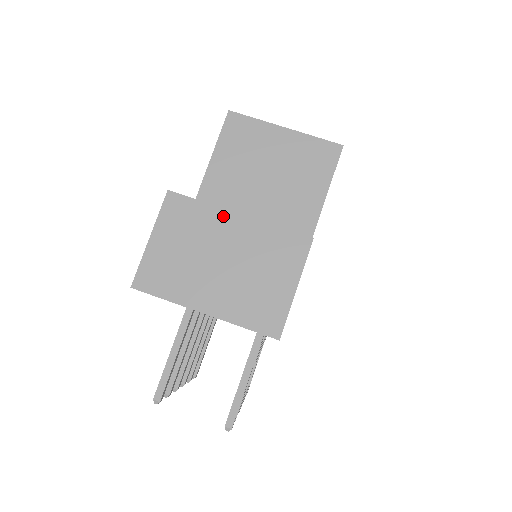
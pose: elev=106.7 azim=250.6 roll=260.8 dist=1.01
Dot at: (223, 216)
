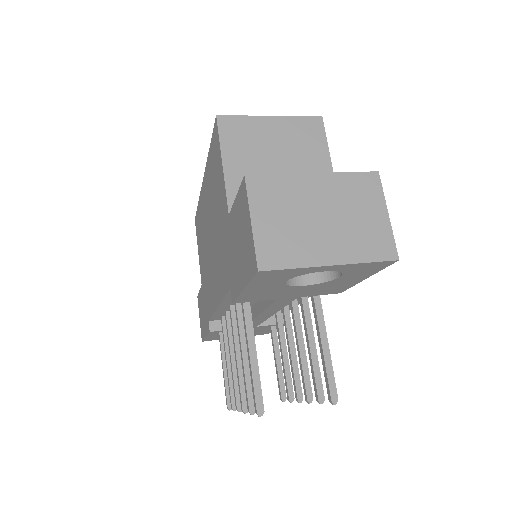
Dot at: (302, 180)
